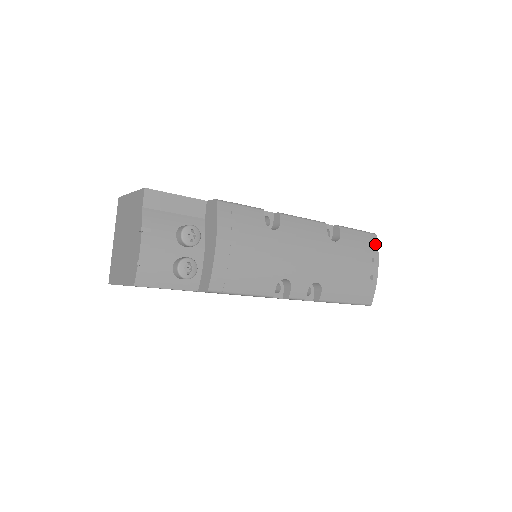
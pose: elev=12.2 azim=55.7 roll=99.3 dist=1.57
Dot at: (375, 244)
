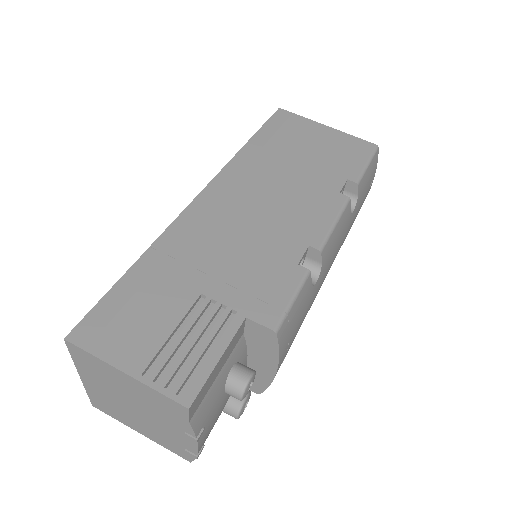
Dot at: (376, 162)
